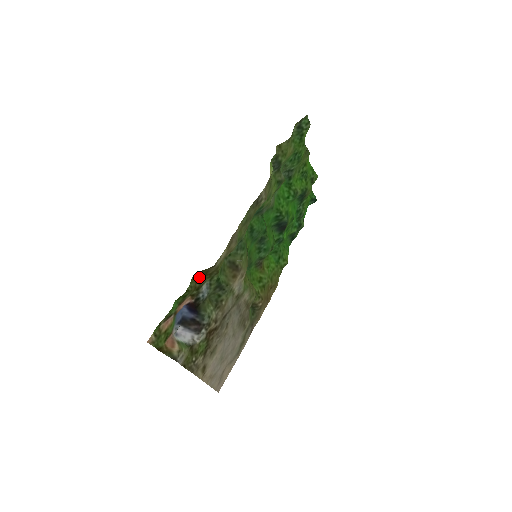
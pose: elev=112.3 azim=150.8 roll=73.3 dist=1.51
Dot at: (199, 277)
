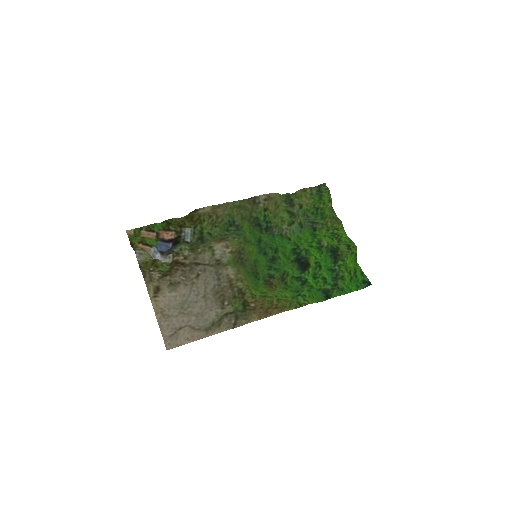
Dot at: (186, 220)
